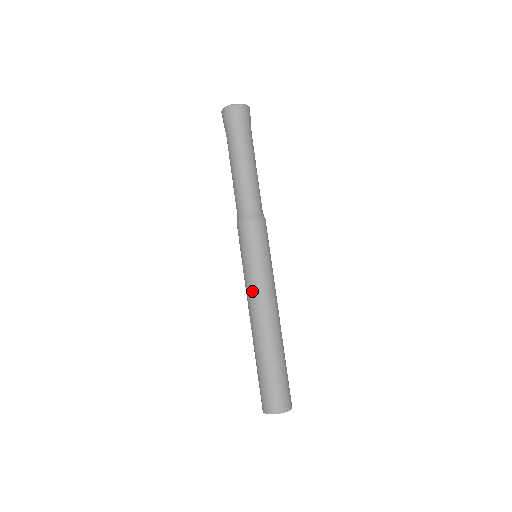
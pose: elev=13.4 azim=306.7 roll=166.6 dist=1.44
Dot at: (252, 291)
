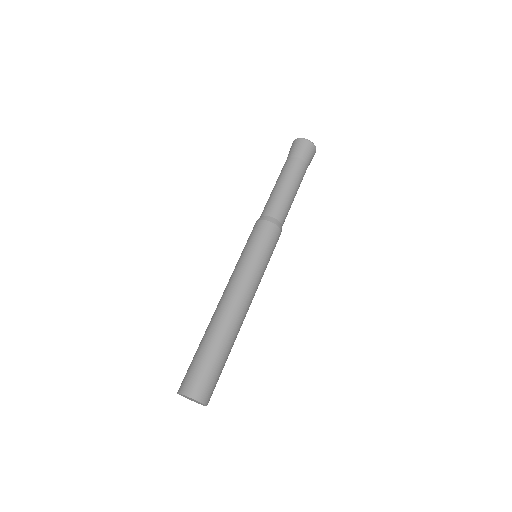
Dot at: (231, 277)
